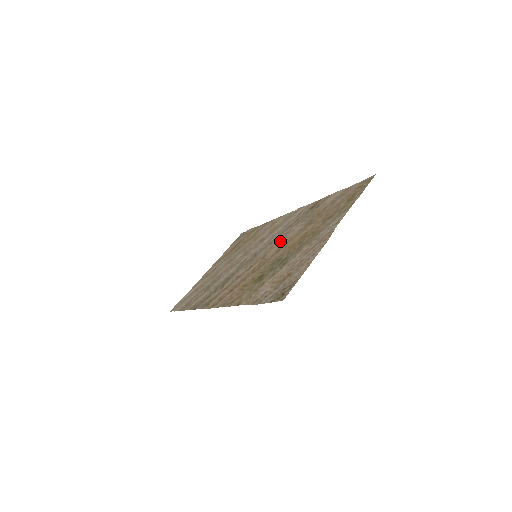
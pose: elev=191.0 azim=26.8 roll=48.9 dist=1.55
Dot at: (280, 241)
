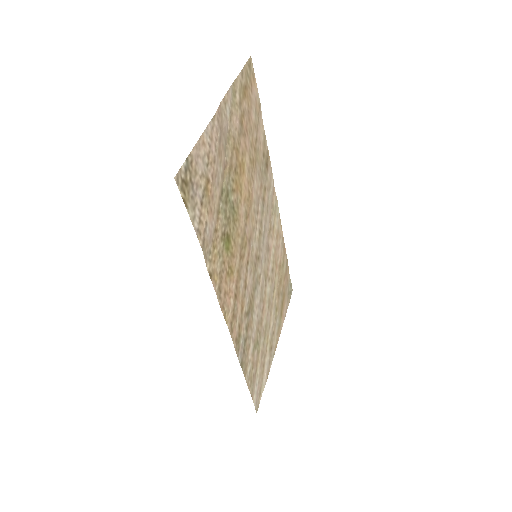
Dot at: (253, 213)
